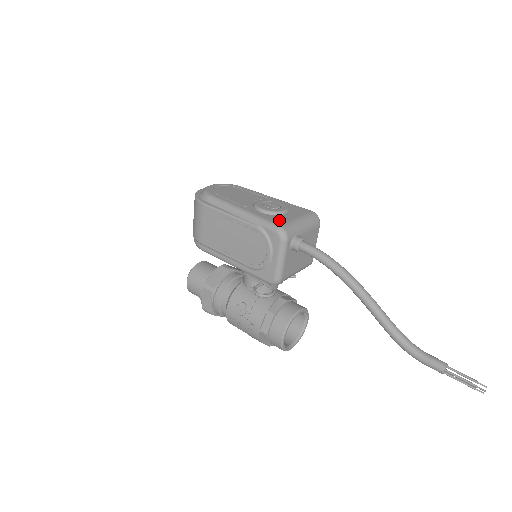
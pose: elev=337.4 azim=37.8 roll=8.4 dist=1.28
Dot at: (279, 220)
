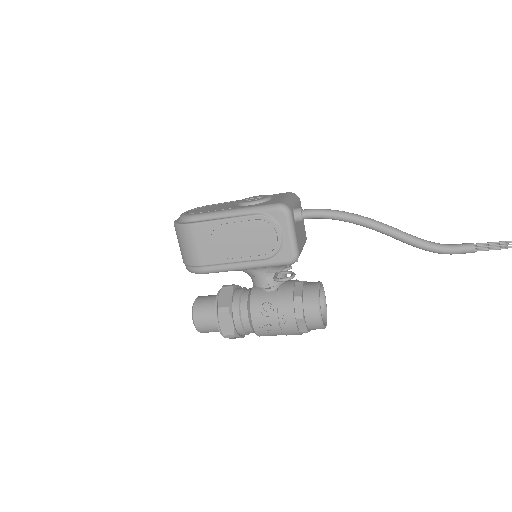
Dot at: (273, 202)
